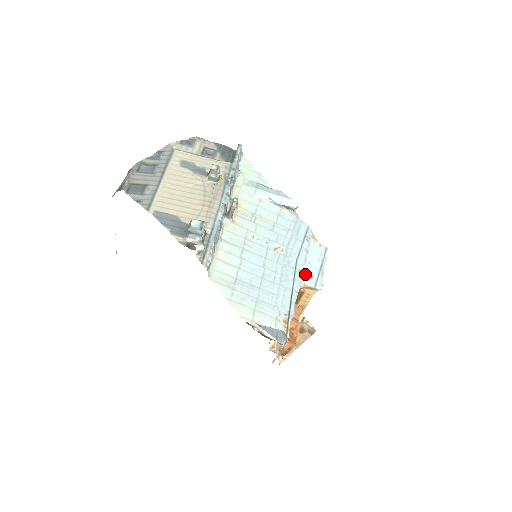
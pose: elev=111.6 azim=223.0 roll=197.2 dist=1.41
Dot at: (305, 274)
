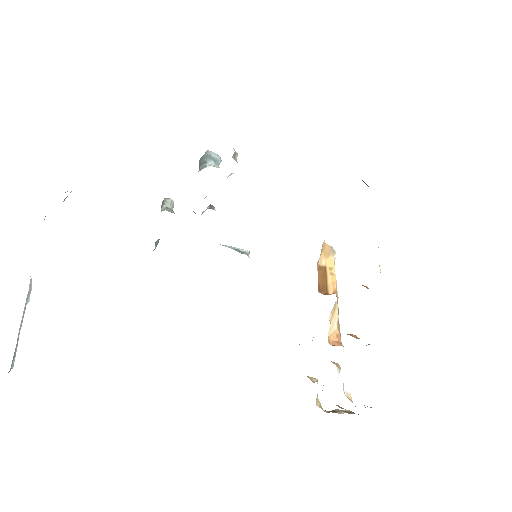
Dot at: occluded
